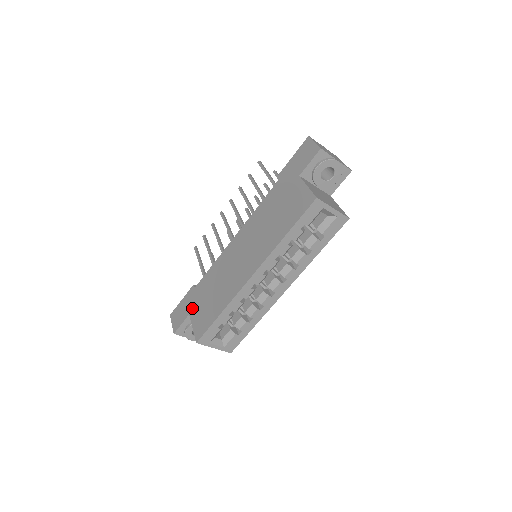
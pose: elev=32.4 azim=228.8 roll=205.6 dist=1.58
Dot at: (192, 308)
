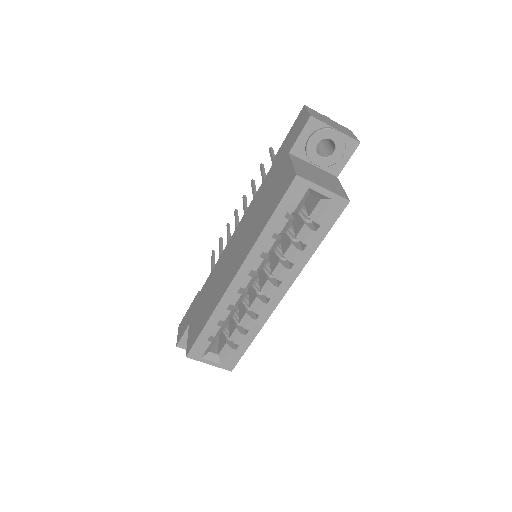
Dot at: (192, 317)
